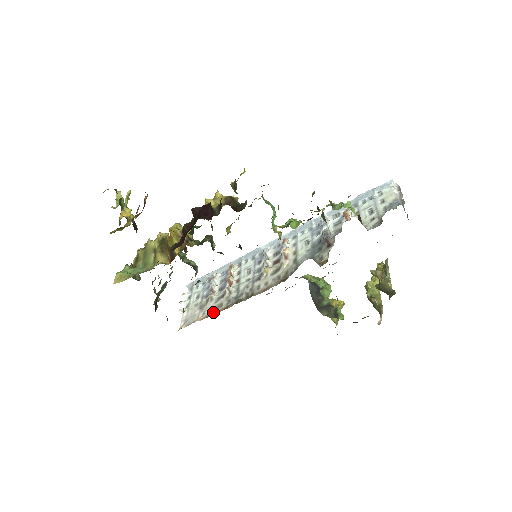
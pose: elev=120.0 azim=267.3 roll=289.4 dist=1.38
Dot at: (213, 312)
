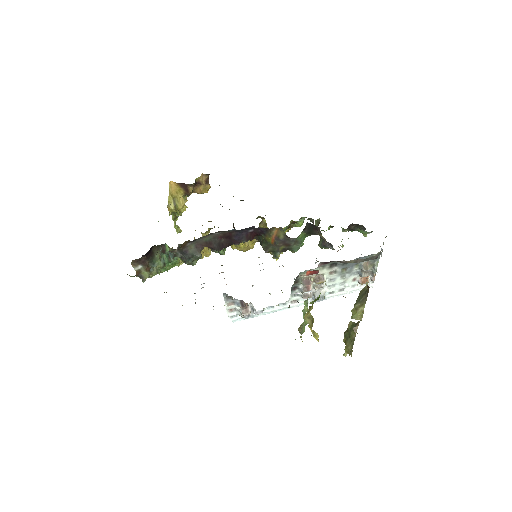
Dot at: occluded
